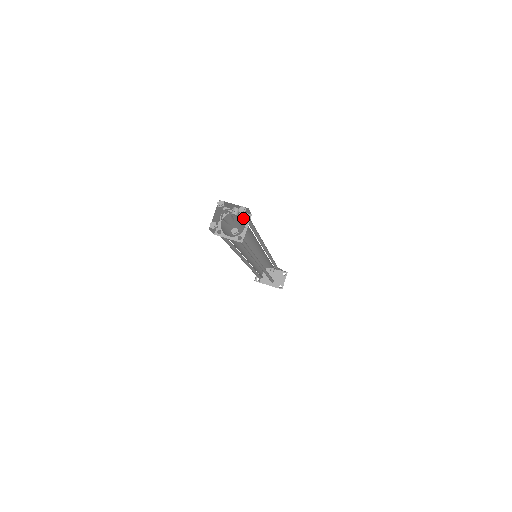
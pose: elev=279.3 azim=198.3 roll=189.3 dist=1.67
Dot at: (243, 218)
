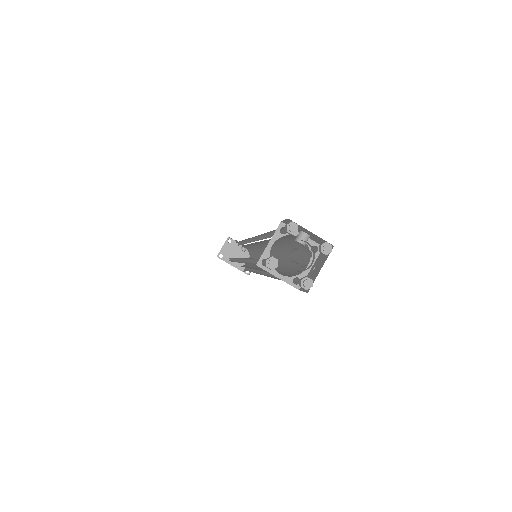
Dot at: occluded
